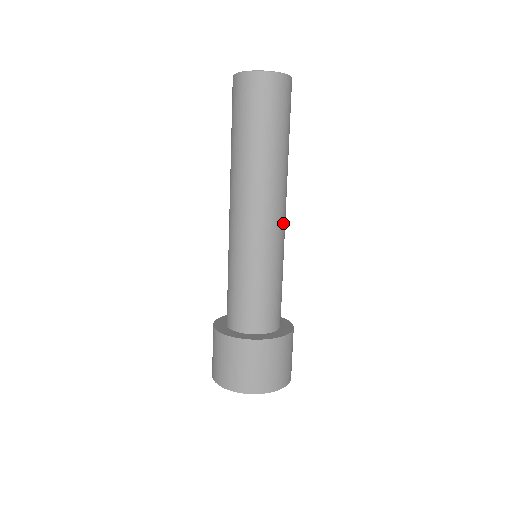
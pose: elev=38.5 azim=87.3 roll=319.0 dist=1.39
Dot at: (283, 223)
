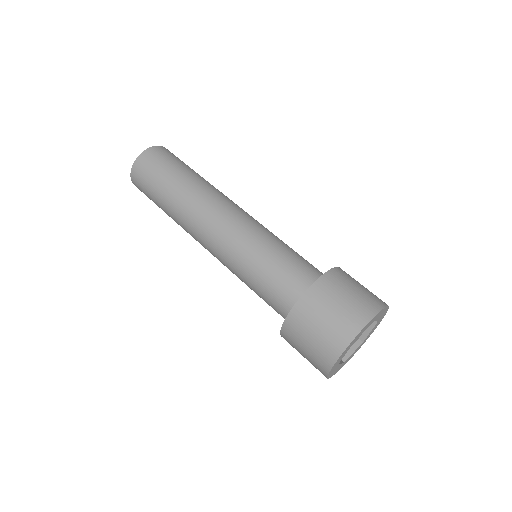
Dot at: (241, 213)
